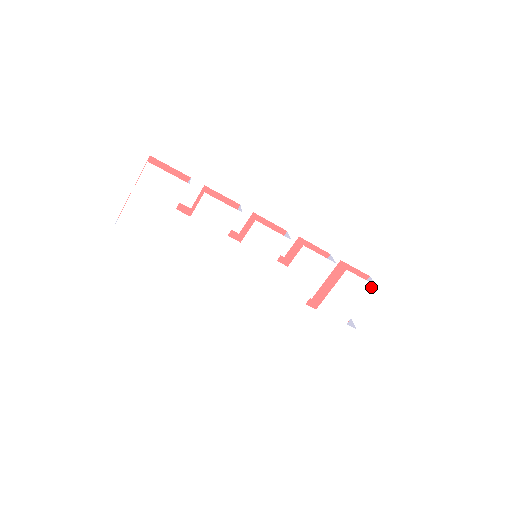
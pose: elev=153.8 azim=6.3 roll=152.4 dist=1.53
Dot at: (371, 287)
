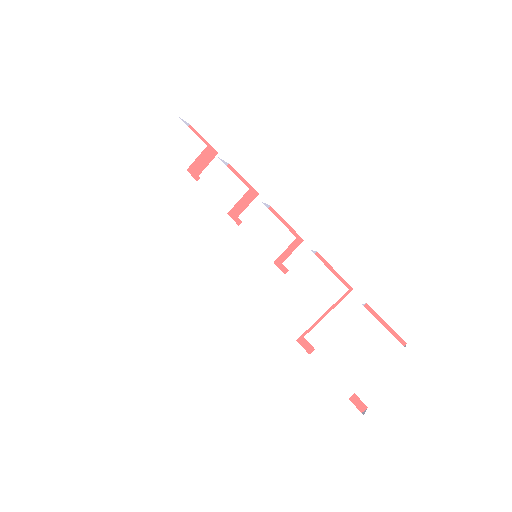
Dot at: (396, 346)
